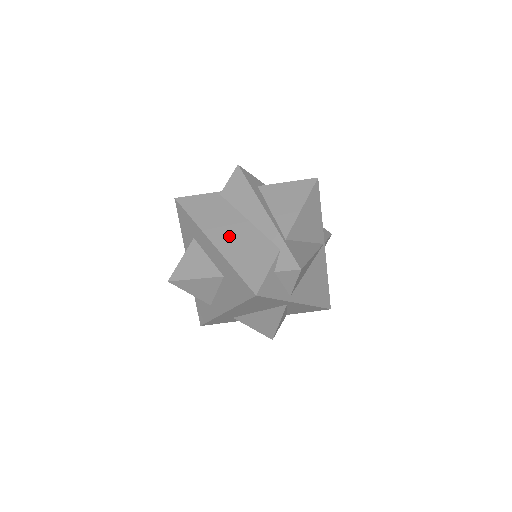
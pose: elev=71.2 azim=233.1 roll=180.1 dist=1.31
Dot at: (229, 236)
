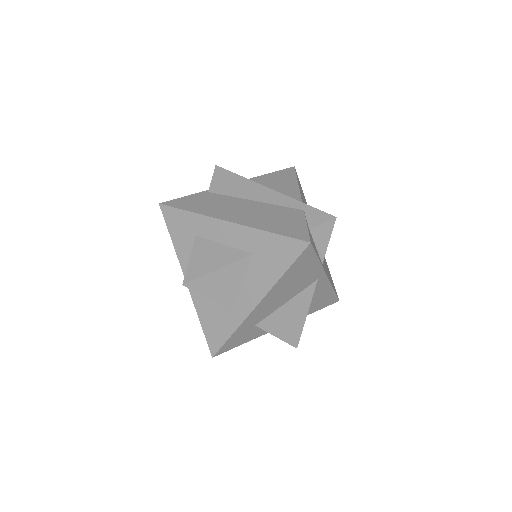
Dot at: (244, 213)
